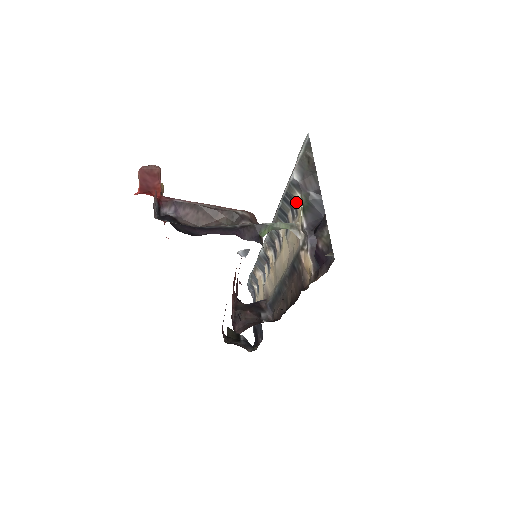
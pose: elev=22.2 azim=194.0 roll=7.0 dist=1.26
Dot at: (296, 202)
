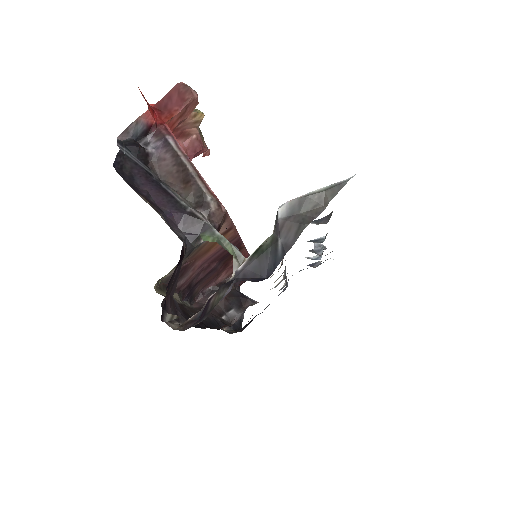
Dot at: occluded
